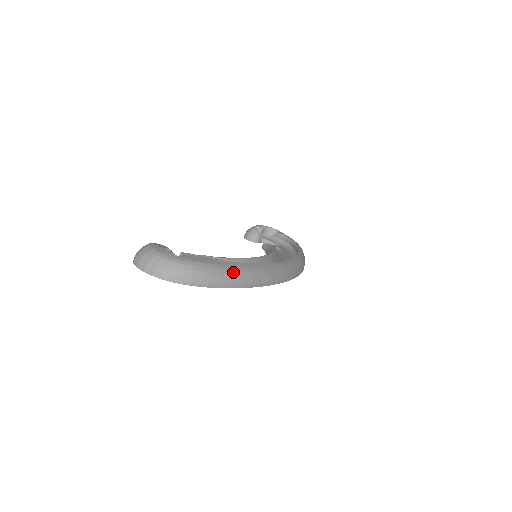
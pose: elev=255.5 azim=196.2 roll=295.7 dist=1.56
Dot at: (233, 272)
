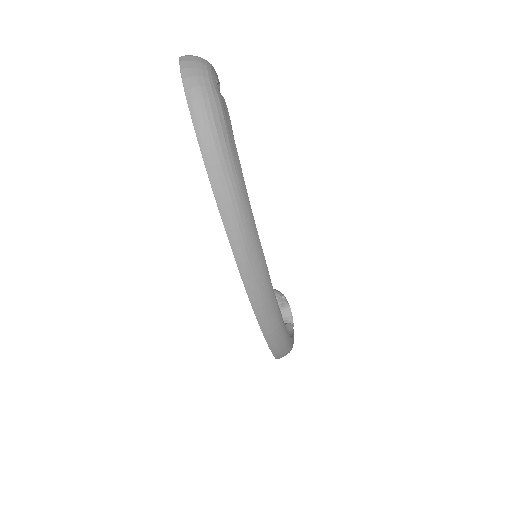
Dot at: (229, 162)
